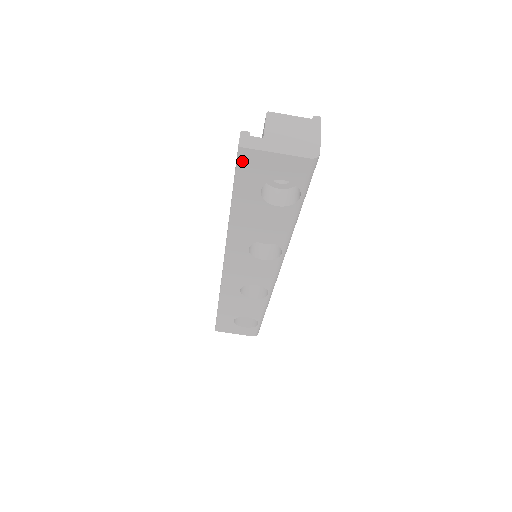
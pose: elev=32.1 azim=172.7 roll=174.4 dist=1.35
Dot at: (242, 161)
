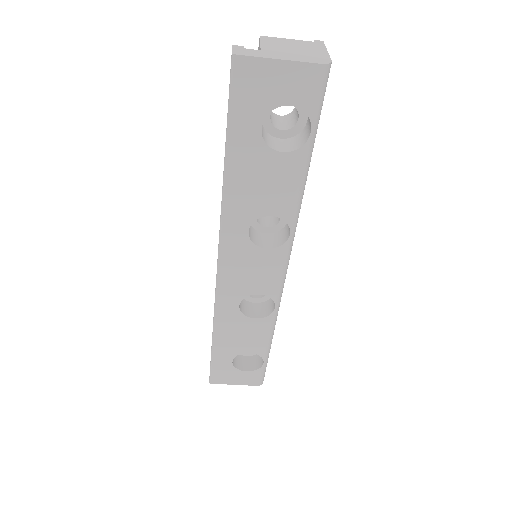
Dot at: (237, 79)
